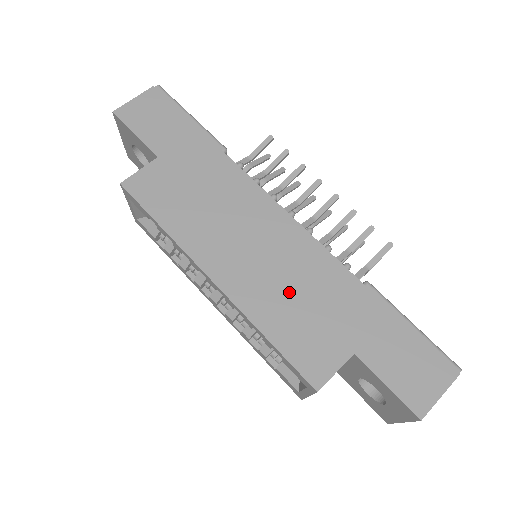
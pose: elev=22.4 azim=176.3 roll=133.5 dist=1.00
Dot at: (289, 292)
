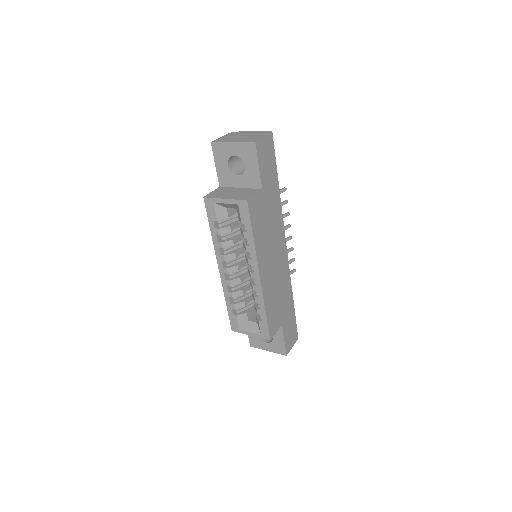
Dot at: (276, 291)
